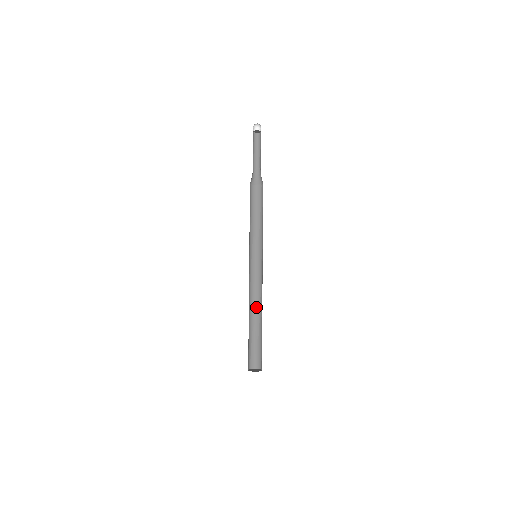
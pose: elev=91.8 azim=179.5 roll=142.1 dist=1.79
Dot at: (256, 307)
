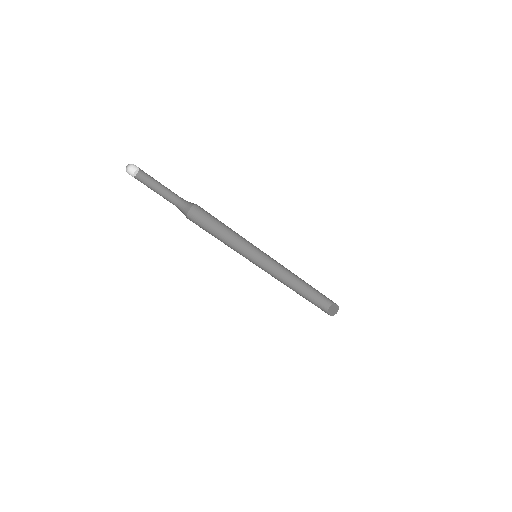
Dot at: (291, 279)
